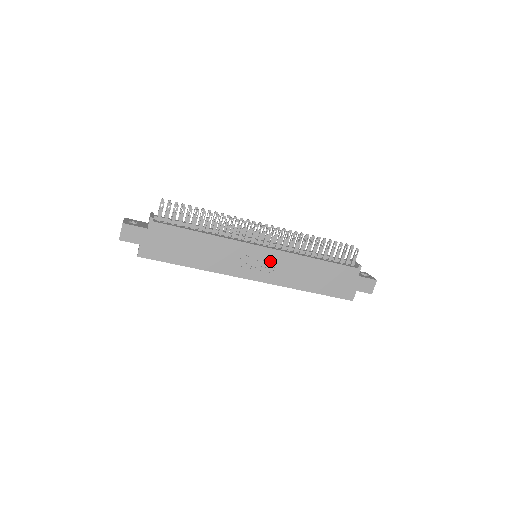
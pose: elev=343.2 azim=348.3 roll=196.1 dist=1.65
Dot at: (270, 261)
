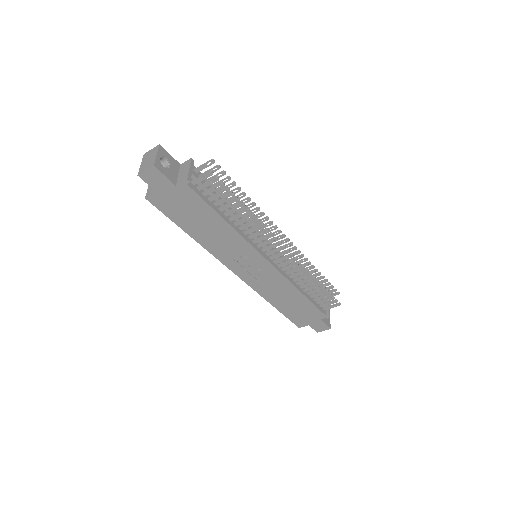
Dot at: (264, 273)
